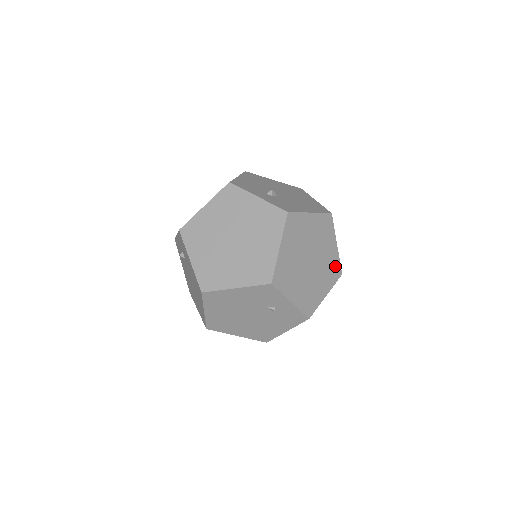
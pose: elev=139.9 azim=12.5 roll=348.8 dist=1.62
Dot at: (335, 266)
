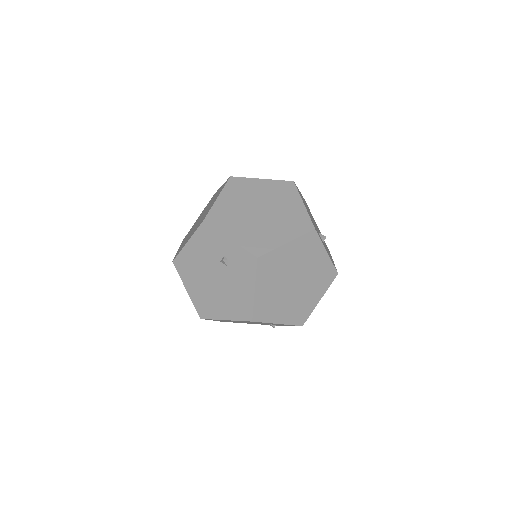
Dot at: occluded
